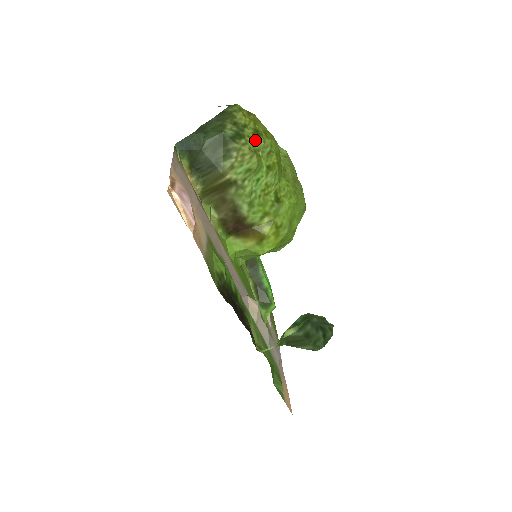
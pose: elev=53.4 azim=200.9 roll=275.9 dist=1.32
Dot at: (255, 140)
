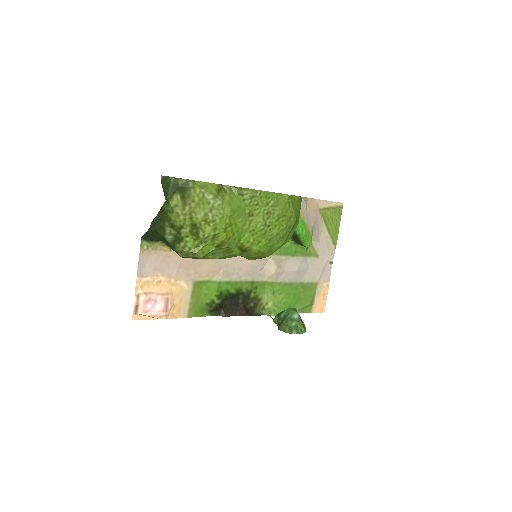
Dot at: (194, 237)
